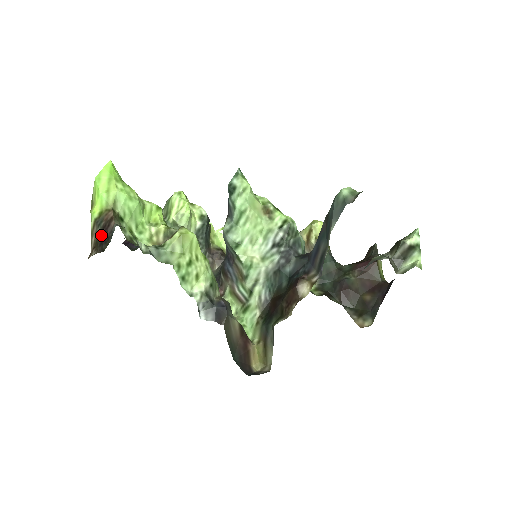
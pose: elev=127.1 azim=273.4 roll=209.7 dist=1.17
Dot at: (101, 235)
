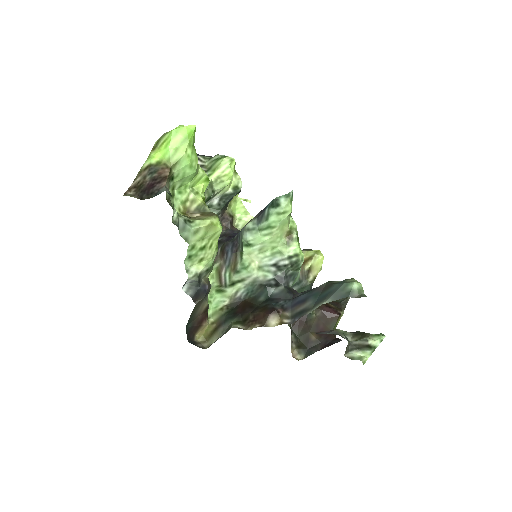
Dot at: (148, 184)
